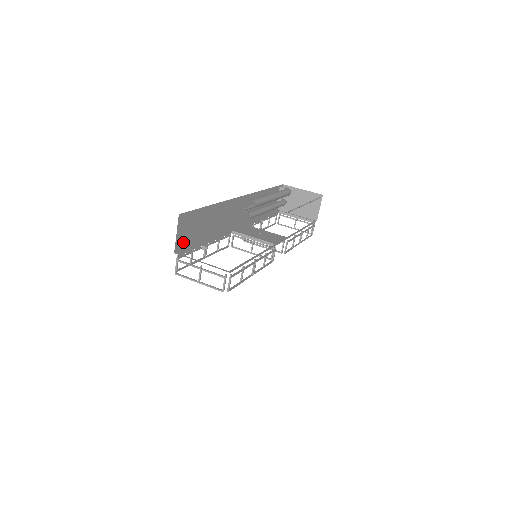
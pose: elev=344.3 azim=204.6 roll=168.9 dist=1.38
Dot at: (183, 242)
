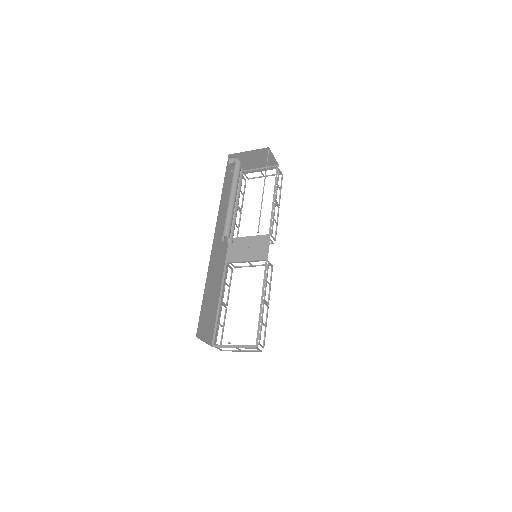
Dot at: (210, 333)
